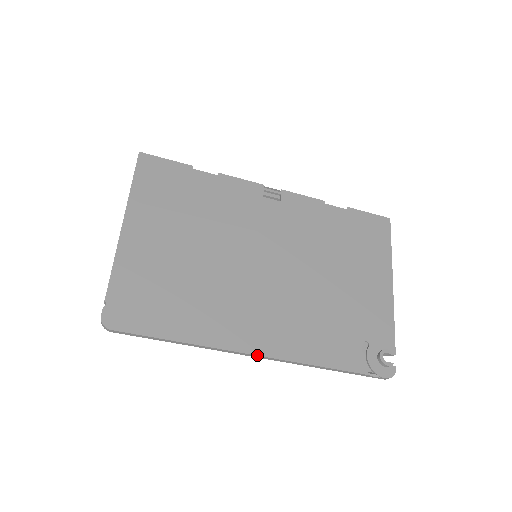
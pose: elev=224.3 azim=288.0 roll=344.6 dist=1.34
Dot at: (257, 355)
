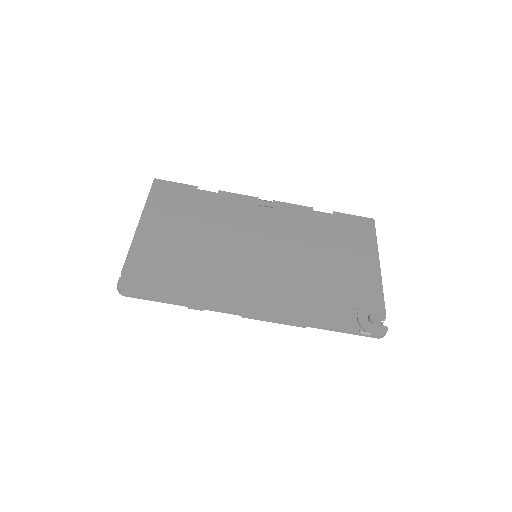
Dot at: (252, 314)
